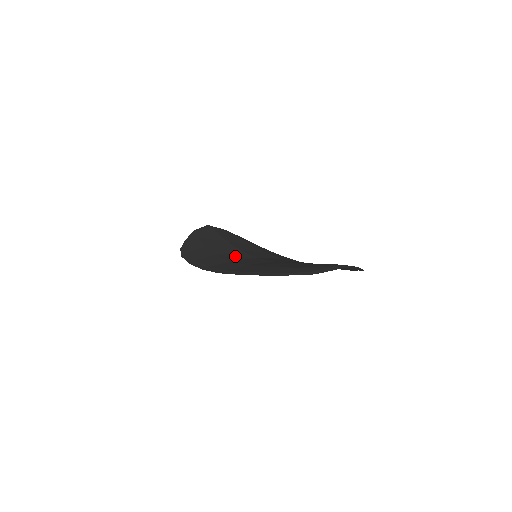
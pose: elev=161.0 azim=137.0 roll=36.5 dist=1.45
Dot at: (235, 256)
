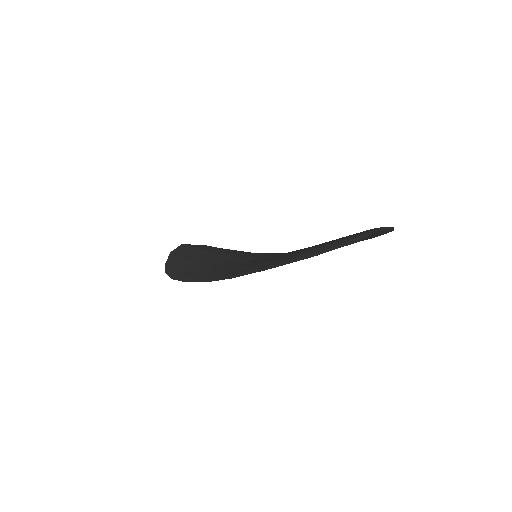
Dot at: (233, 262)
